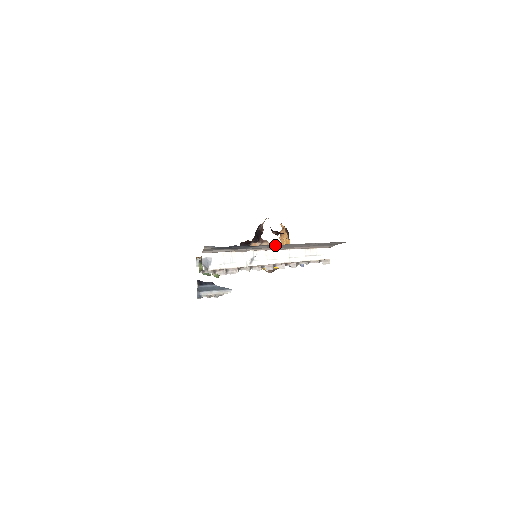
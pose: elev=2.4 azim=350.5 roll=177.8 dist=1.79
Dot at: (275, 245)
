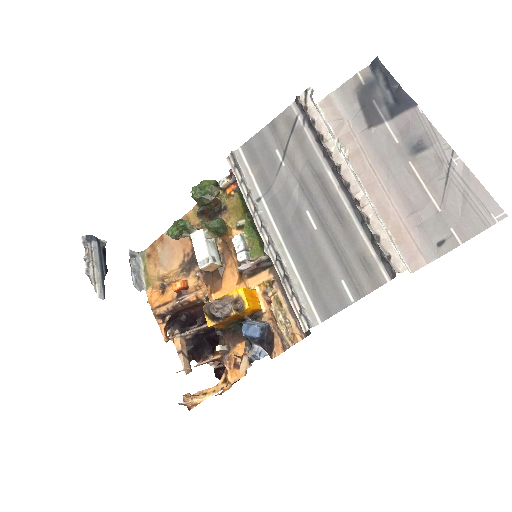
Dot at: (417, 138)
